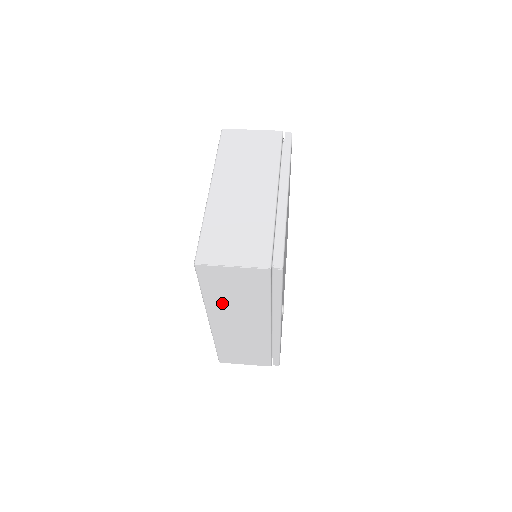
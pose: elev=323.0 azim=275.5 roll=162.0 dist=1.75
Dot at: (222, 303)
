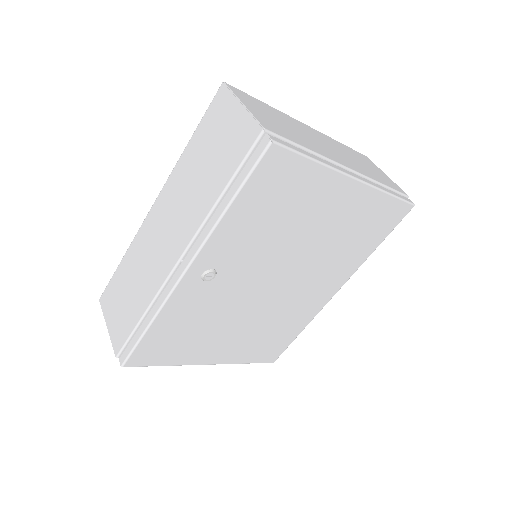
Dot at: (187, 172)
